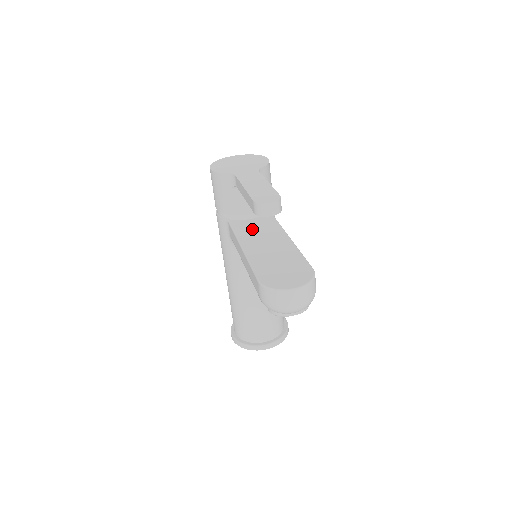
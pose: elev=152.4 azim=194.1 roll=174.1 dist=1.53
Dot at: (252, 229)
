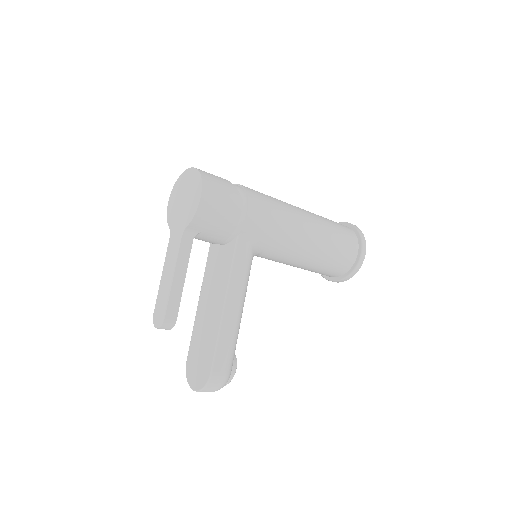
Dot at: (214, 270)
